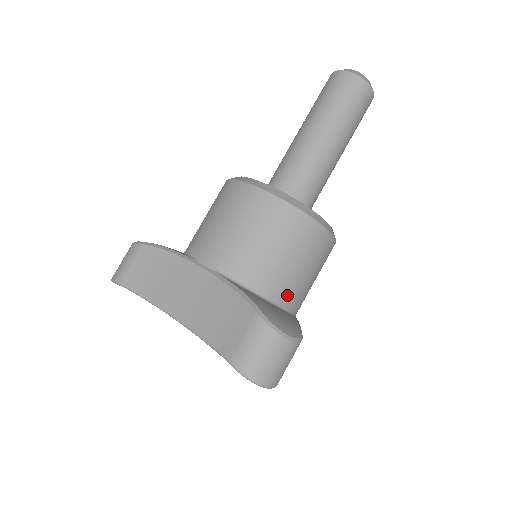
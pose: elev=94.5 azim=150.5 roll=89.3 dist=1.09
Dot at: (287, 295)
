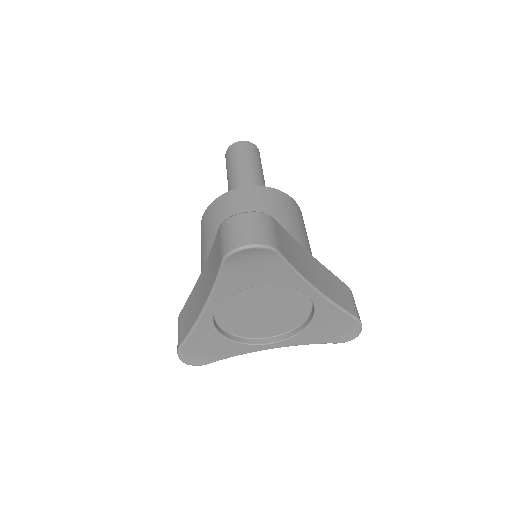
Dot at: occluded
